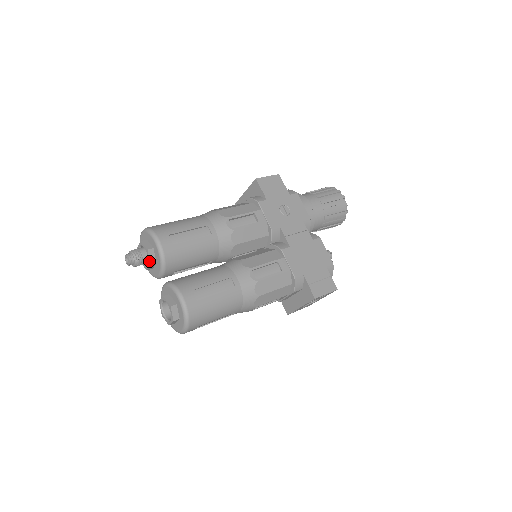
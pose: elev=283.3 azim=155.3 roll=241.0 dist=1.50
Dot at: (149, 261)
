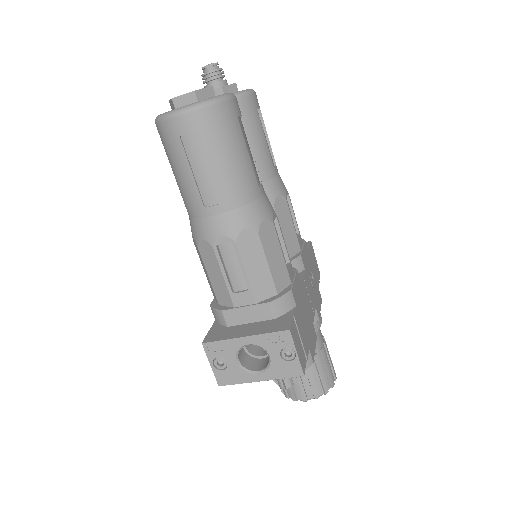
Dot at: (224, 86)
